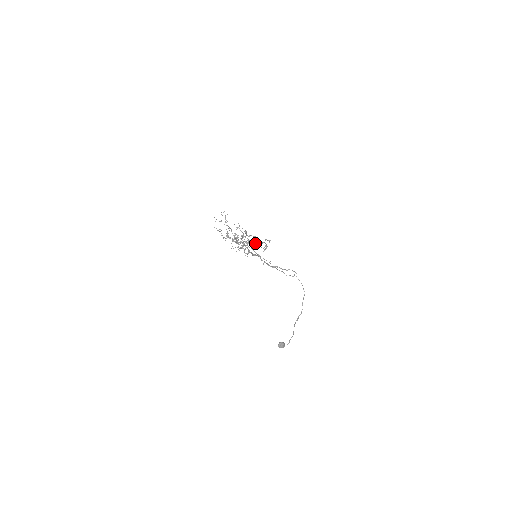
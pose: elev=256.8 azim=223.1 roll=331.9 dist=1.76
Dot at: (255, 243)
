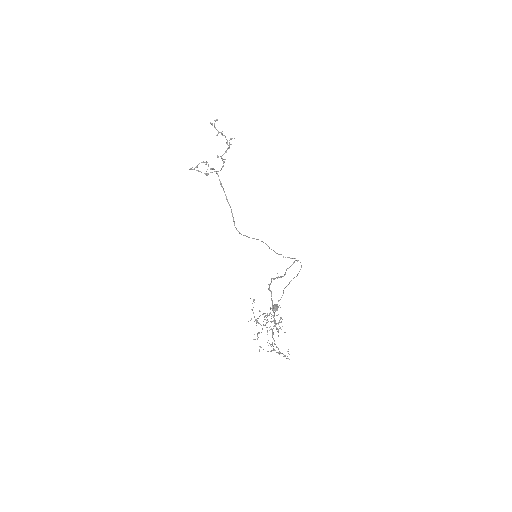
Dot at: (218, 157)
